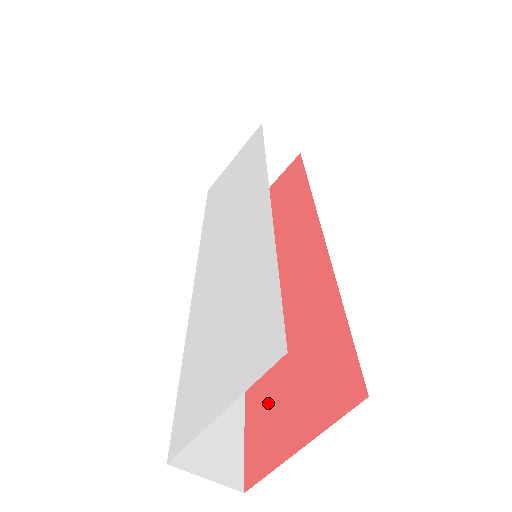
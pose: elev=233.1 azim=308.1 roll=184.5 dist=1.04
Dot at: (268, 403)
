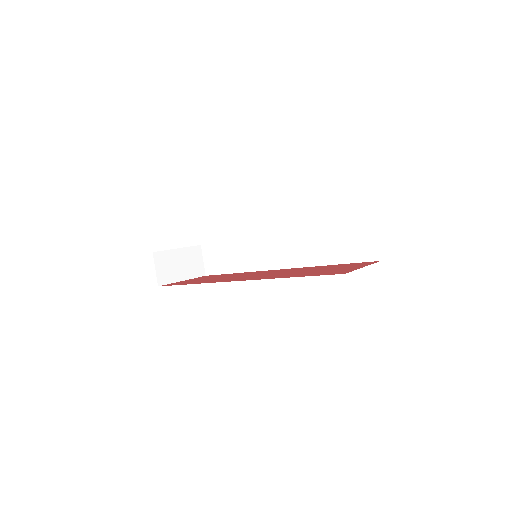
Dot at: (320, 272)
